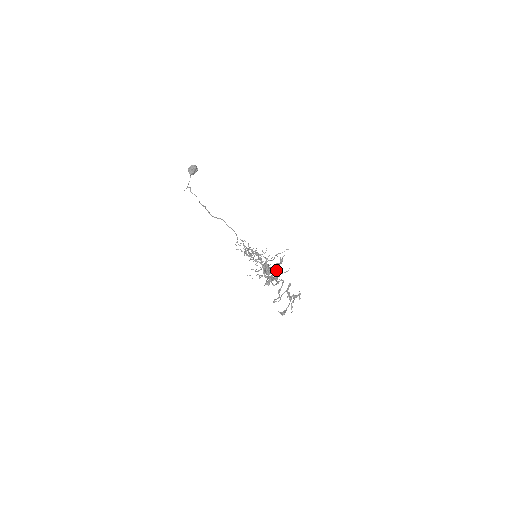
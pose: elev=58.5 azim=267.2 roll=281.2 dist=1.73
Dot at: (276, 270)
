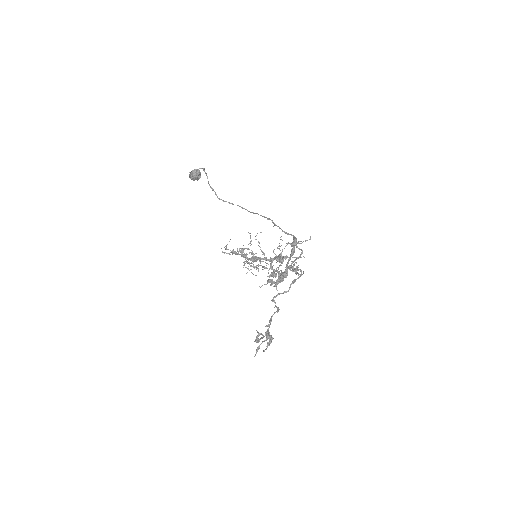
Dot at: occluded
